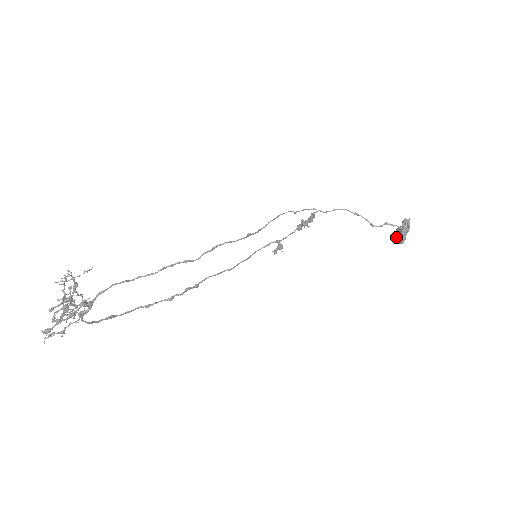
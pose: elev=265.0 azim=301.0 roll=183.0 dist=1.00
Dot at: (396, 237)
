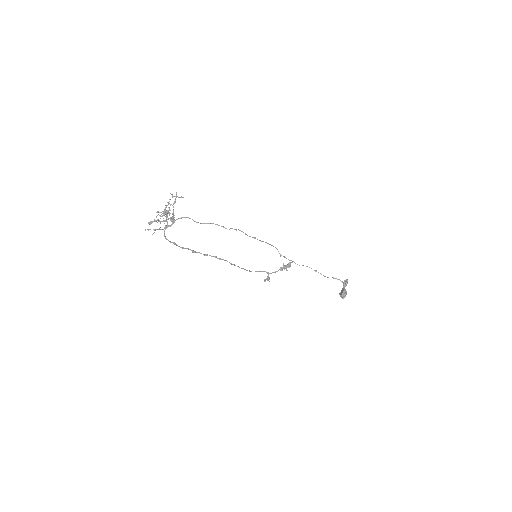
Dot at: (340, 294)
